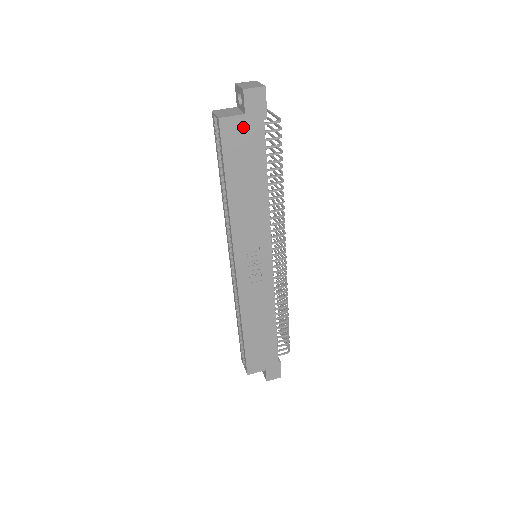
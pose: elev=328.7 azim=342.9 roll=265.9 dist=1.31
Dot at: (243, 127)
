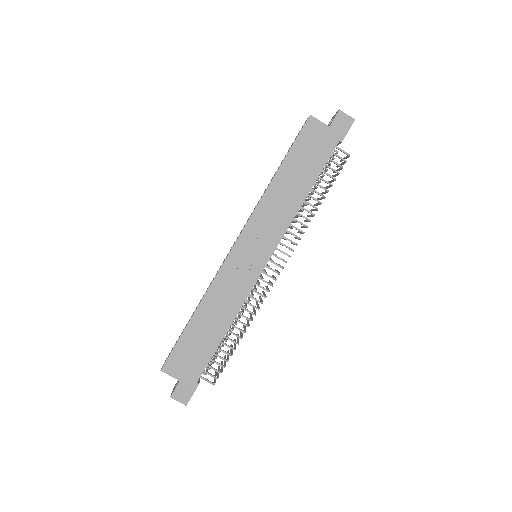
Dot at: (322, 134)
